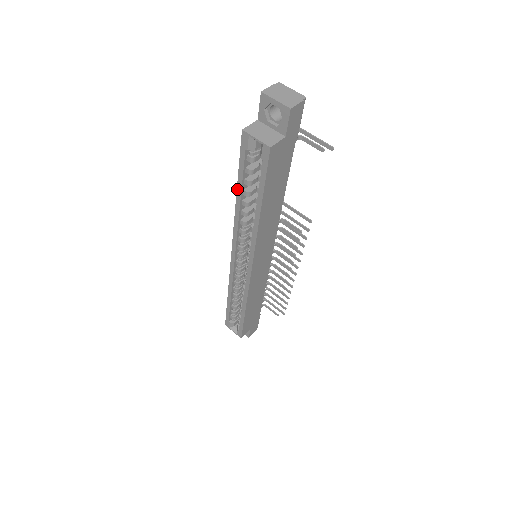
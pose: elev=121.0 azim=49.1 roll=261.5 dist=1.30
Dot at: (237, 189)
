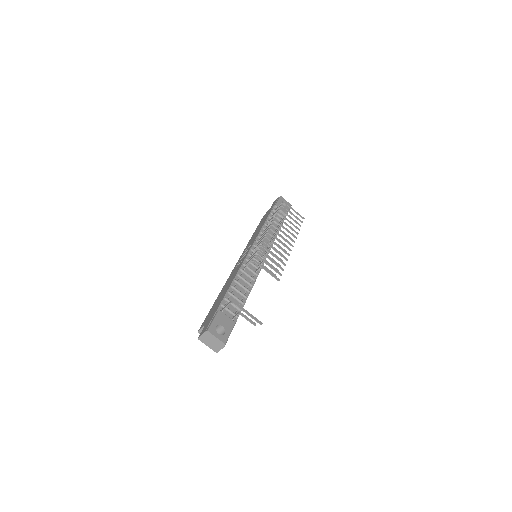
Dot at: (215, 301)
